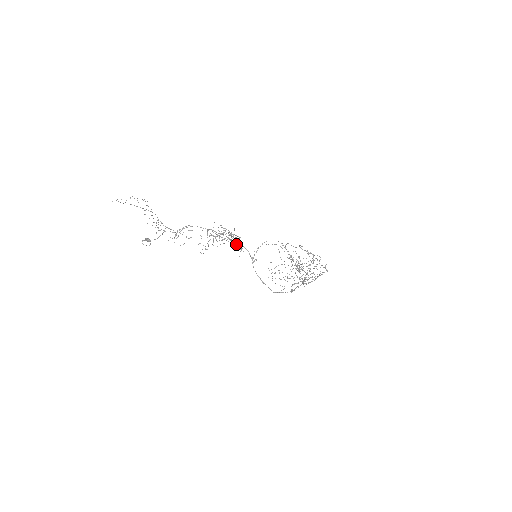
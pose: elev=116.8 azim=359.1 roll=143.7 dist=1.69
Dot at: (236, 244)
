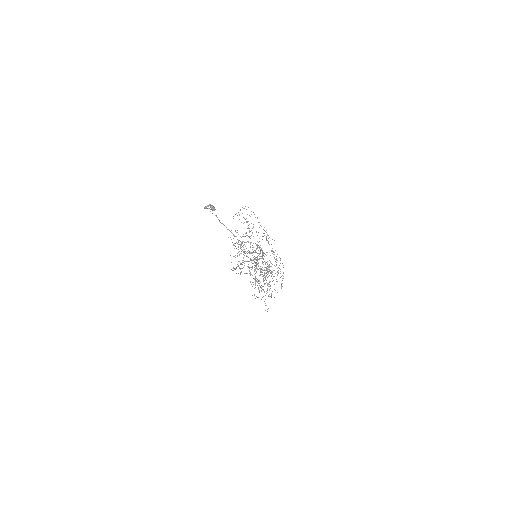
Dot at: occluded
